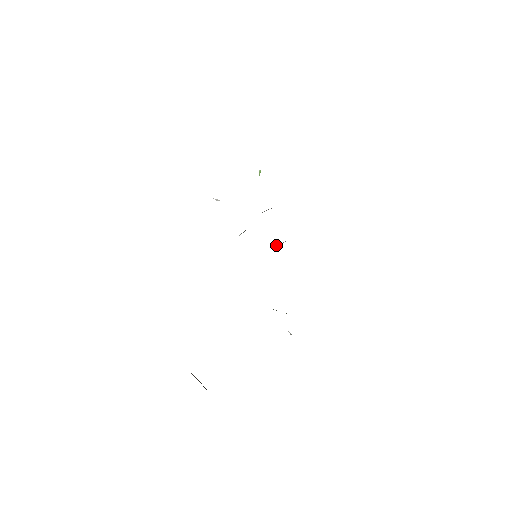
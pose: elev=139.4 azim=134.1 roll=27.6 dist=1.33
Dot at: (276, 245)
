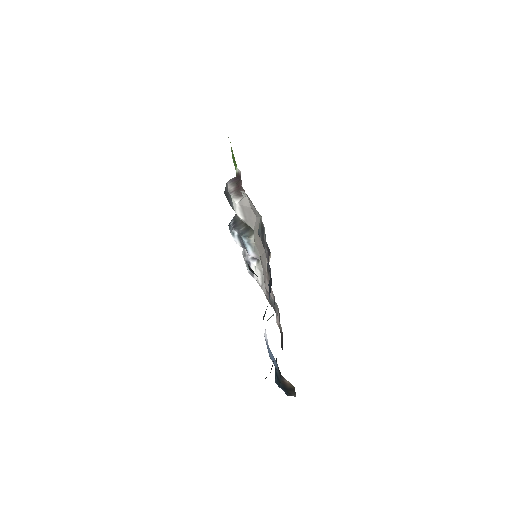
Dot at: occluded
